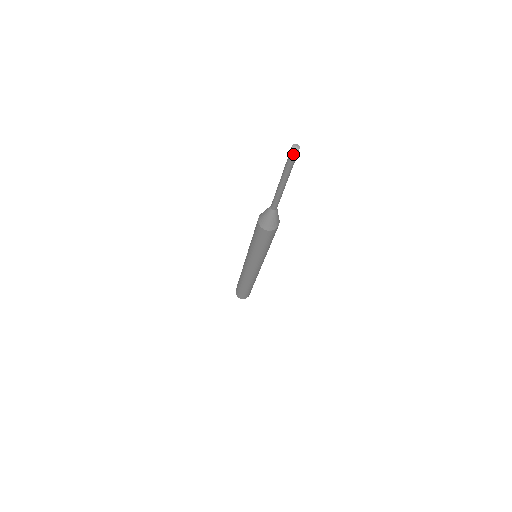
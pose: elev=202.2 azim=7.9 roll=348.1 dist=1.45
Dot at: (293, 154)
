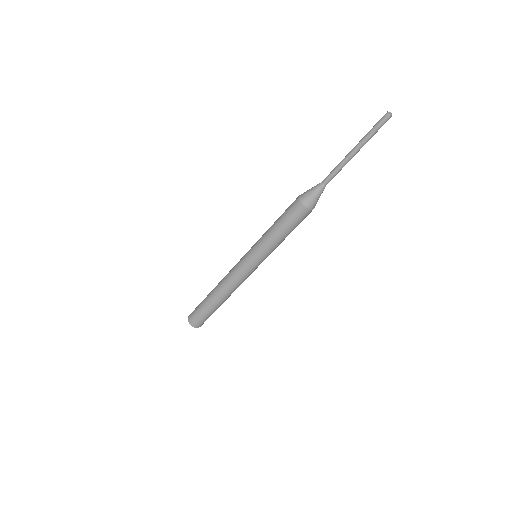
Dot at: (384, 116)
